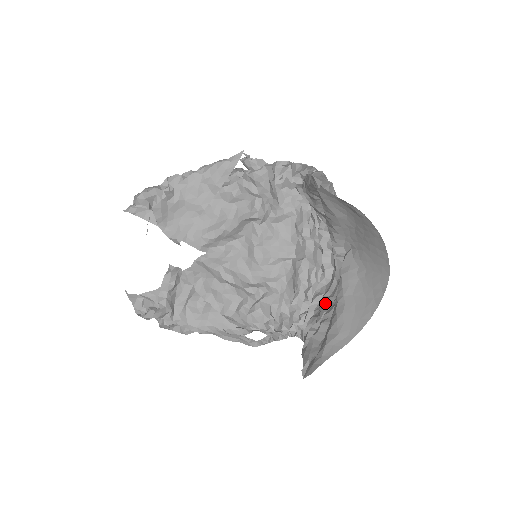
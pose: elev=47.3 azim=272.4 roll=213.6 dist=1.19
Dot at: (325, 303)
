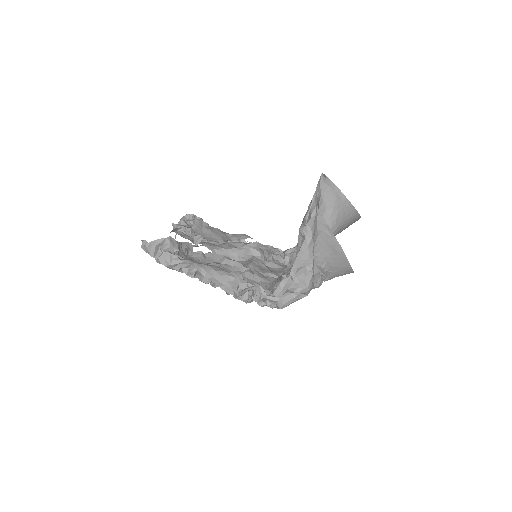
Dot at: occluded
